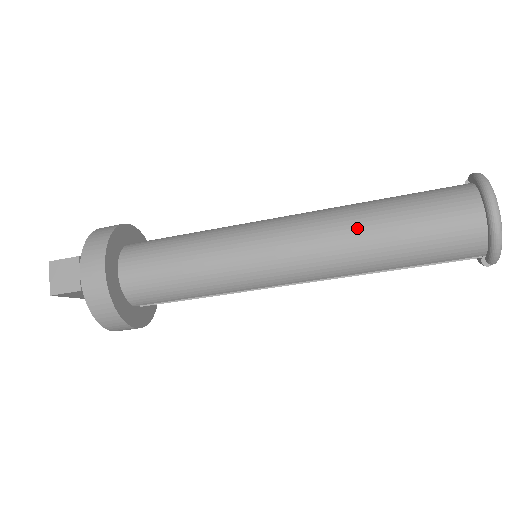
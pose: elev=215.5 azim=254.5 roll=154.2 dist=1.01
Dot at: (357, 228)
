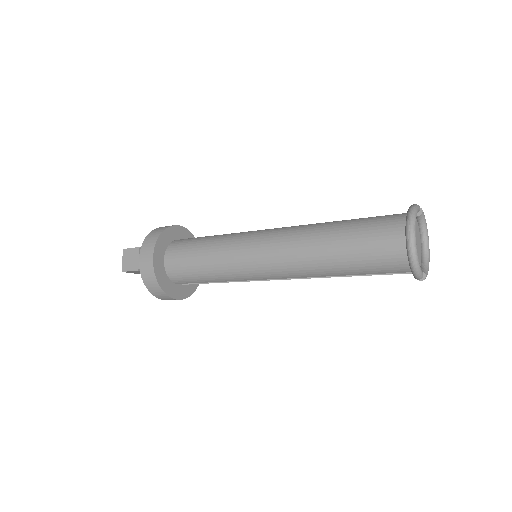
Dot at: (315, 243)
